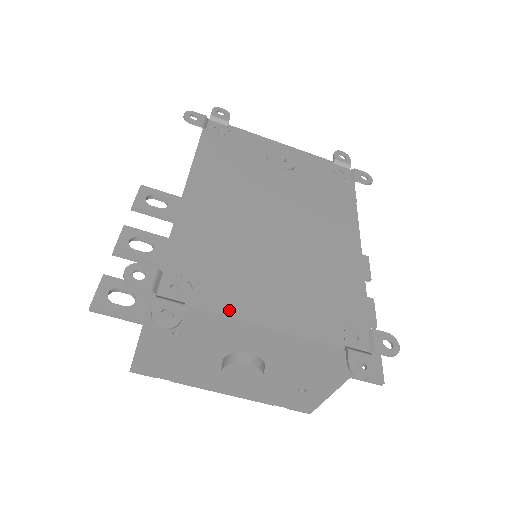
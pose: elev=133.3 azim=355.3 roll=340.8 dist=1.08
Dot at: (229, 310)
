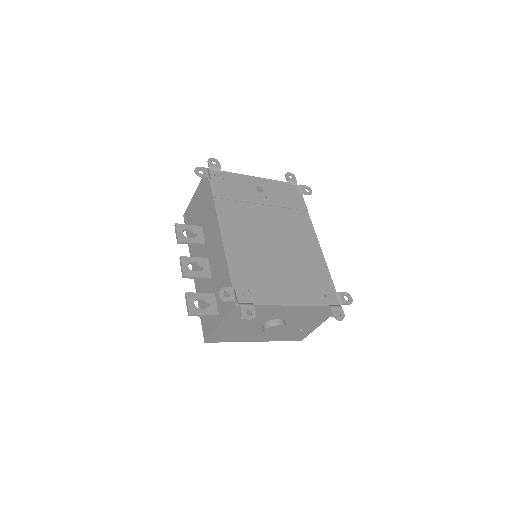
Dot at: (272, 301)
